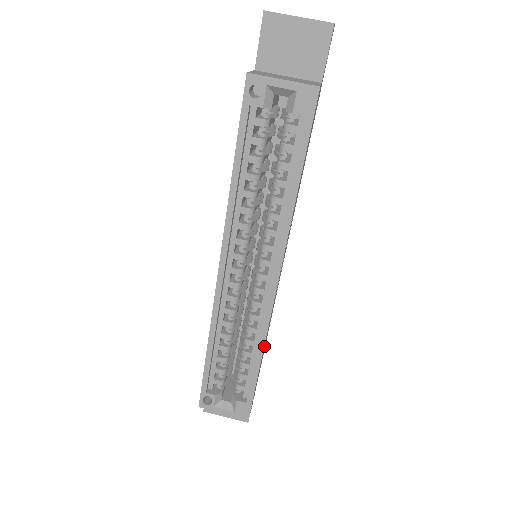
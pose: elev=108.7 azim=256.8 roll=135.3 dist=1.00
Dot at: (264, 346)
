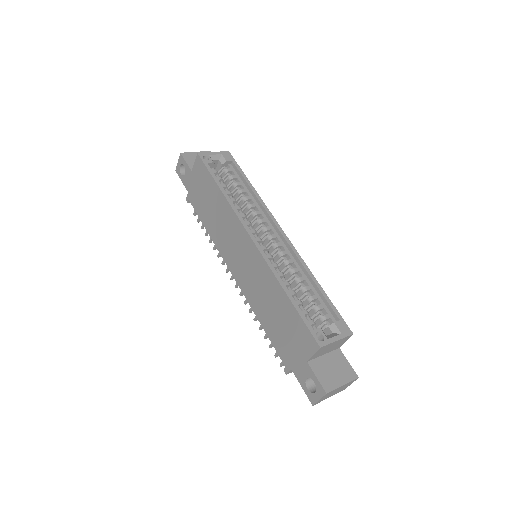
Dot at: occluded
